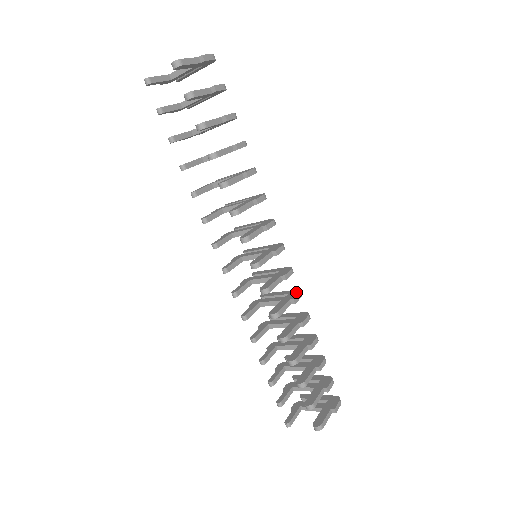
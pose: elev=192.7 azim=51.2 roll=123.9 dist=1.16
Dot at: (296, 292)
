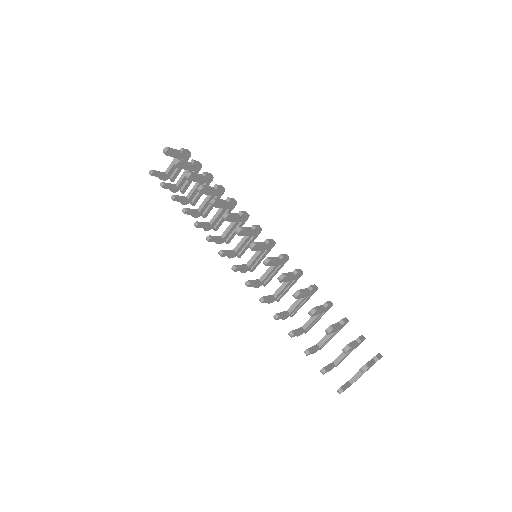
Dot at: occluded
